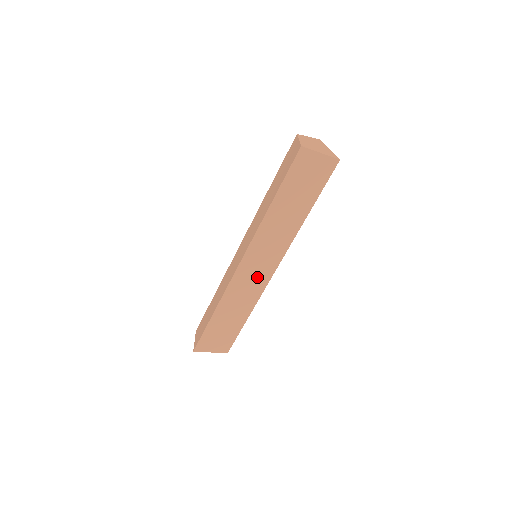
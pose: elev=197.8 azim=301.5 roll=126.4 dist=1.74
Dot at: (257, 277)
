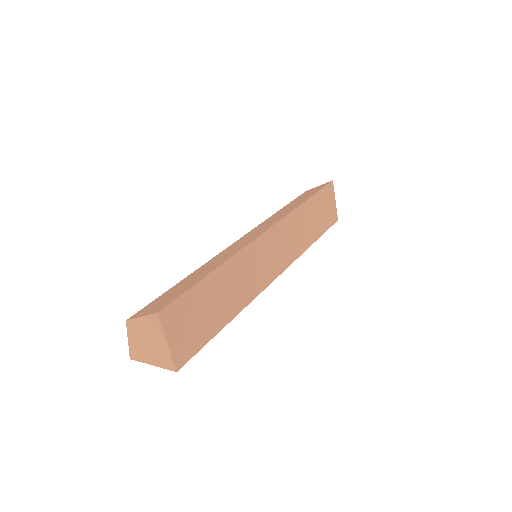
Dot at: (266, 266)
